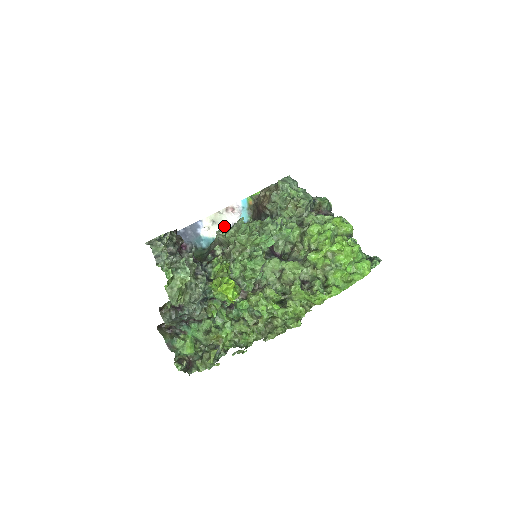
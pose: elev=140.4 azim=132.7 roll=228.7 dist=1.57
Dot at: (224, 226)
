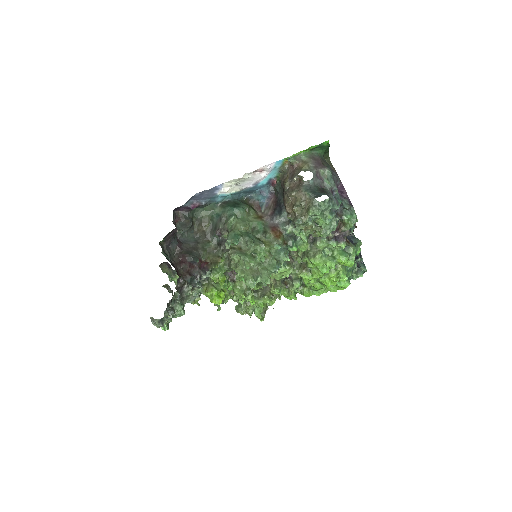
Dot at: (233, 243)
